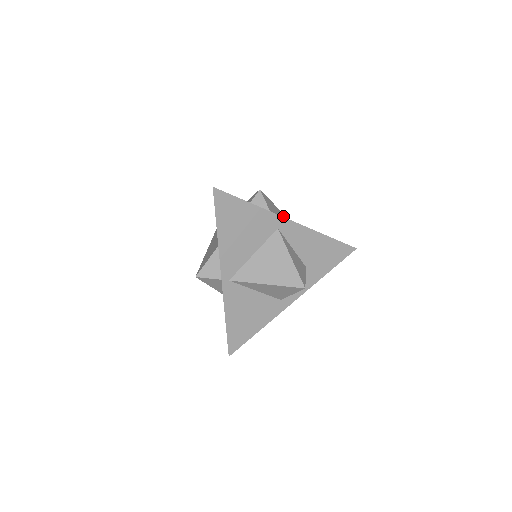
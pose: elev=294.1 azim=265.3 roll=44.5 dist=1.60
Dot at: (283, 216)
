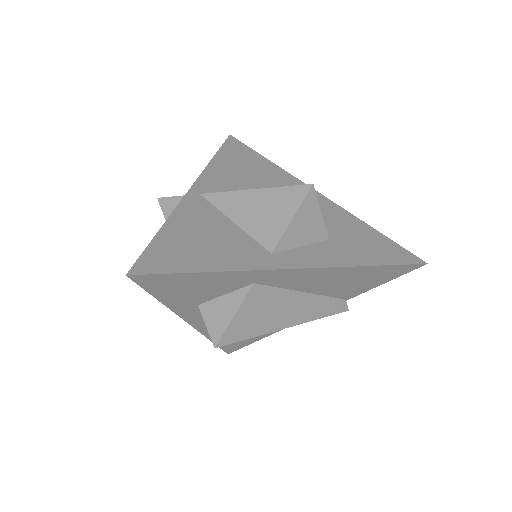
Dot at: occluded
